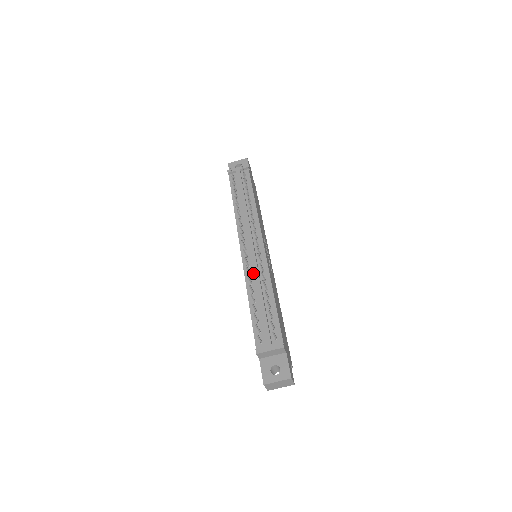
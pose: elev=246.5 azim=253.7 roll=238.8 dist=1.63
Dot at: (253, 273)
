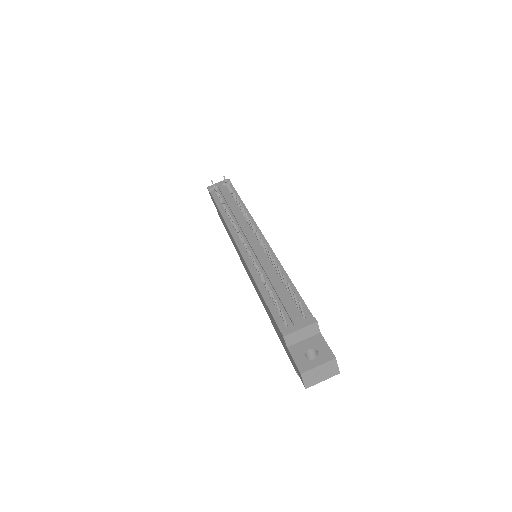
Dot at: (258, 263)
